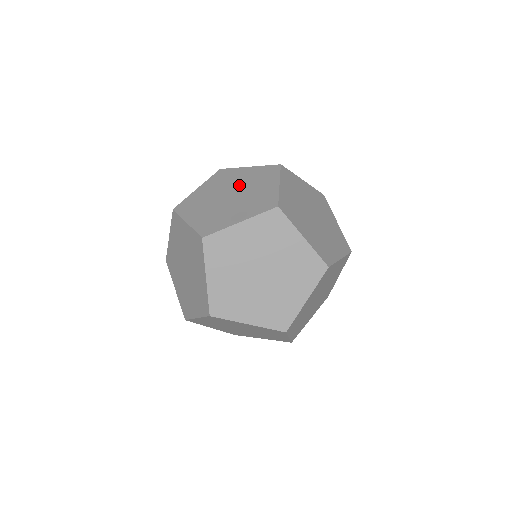
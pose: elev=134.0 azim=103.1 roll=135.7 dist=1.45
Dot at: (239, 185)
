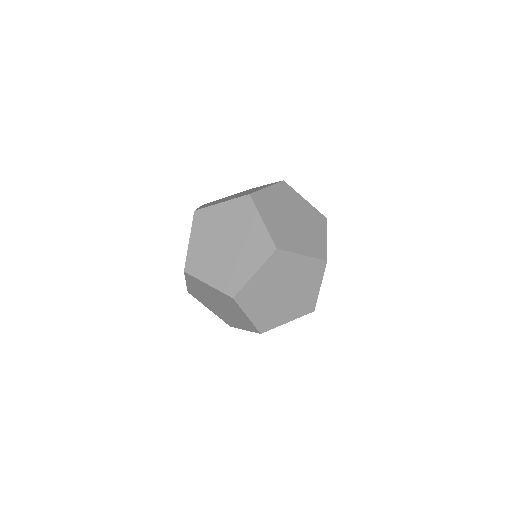
Dot at: (239, 238)
